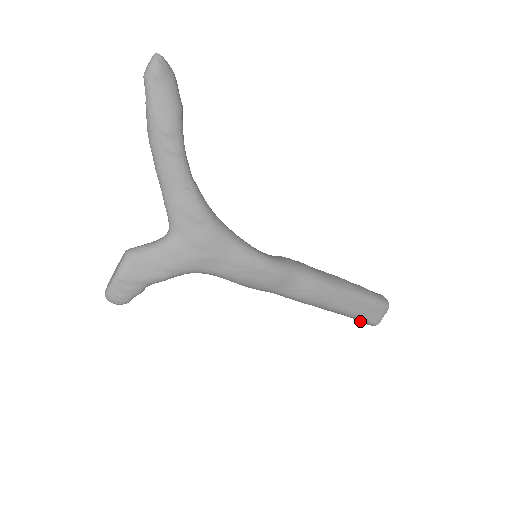
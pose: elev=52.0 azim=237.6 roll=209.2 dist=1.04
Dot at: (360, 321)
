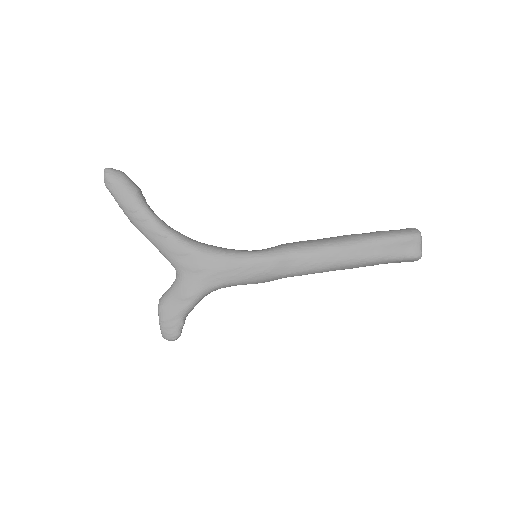
Dot at: occluded
